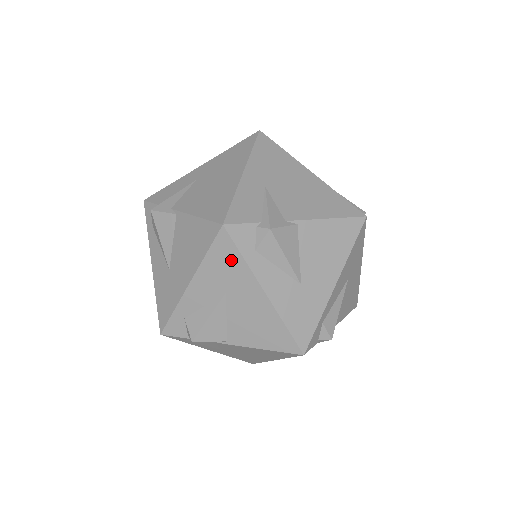
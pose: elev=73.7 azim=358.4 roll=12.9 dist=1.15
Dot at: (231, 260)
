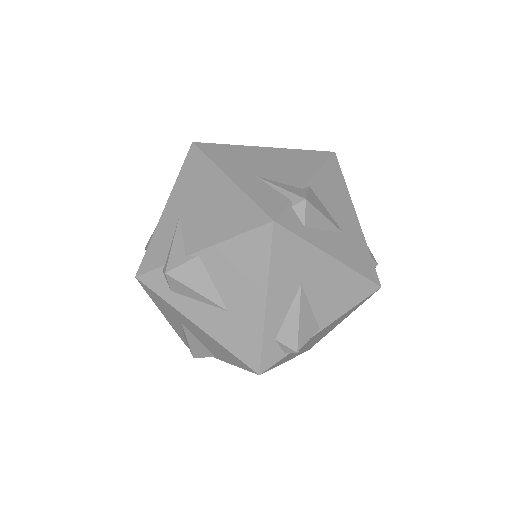
Dot at: (161, 301)
